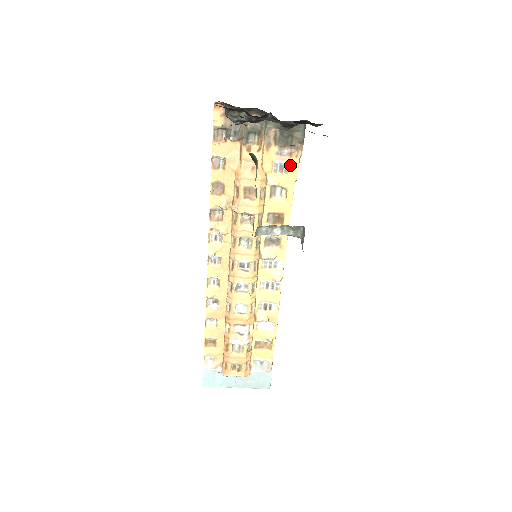
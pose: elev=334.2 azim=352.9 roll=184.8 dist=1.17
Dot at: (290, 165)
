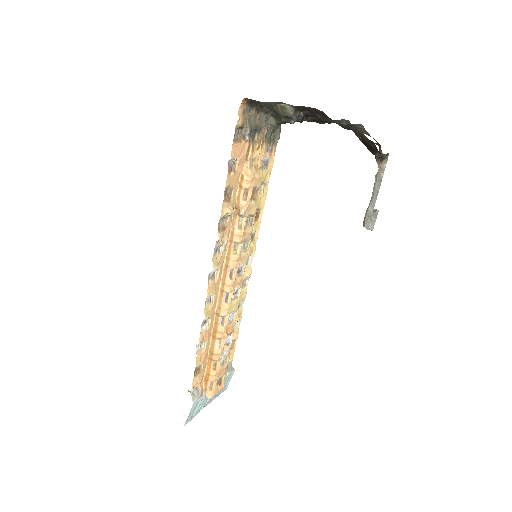
Dot at: (270, 160)
